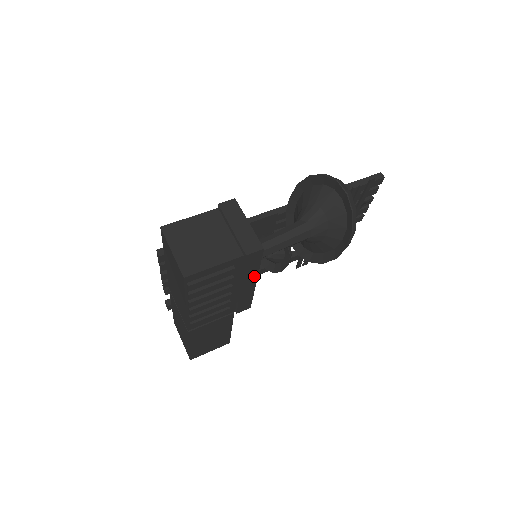
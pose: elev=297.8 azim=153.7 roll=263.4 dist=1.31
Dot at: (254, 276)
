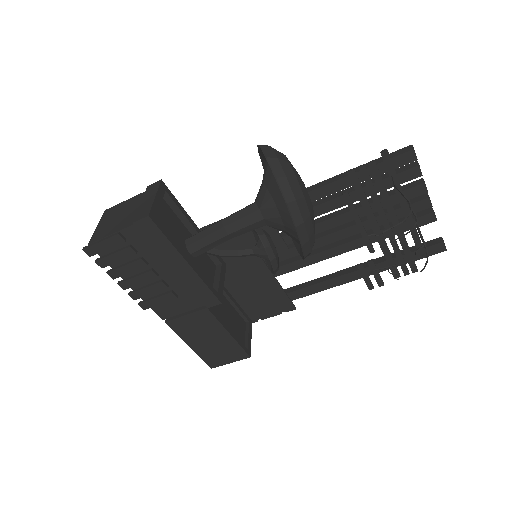
Dot at: (176, 254)
